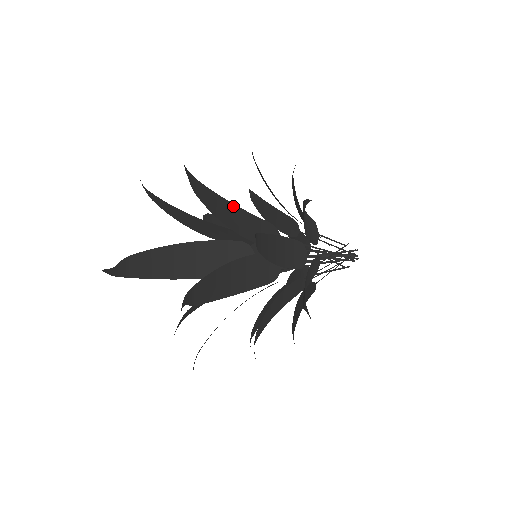
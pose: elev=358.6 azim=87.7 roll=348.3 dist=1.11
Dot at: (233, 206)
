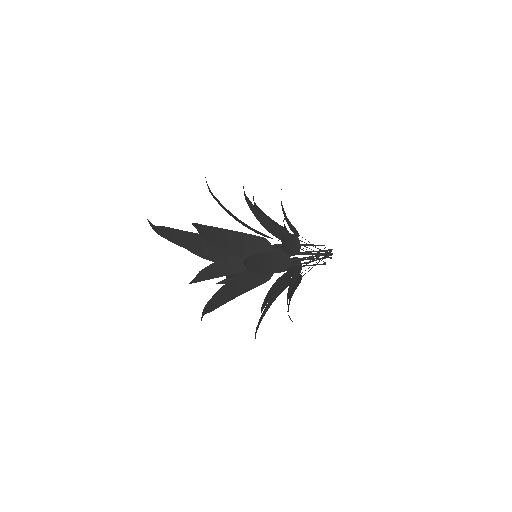
Dot at: (238, 219)
